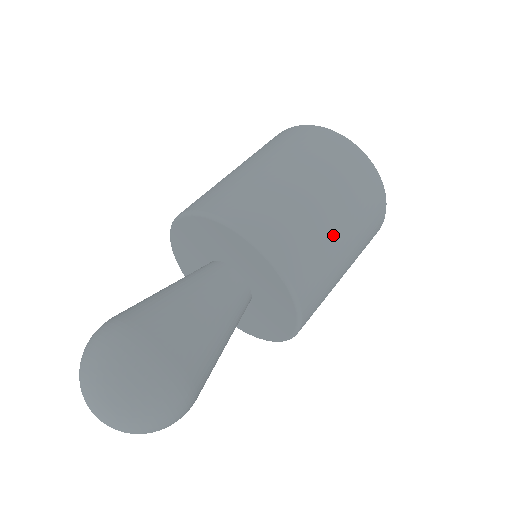
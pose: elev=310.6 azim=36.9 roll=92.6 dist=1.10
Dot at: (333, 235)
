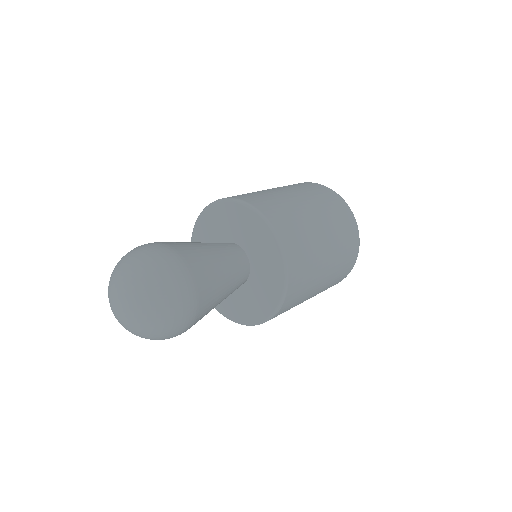
Dot at: (293, 200)
